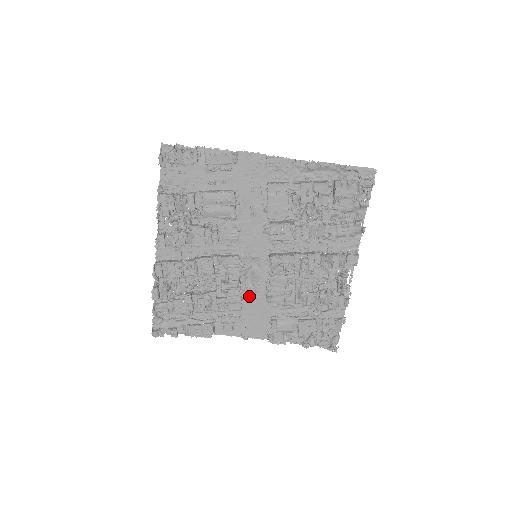
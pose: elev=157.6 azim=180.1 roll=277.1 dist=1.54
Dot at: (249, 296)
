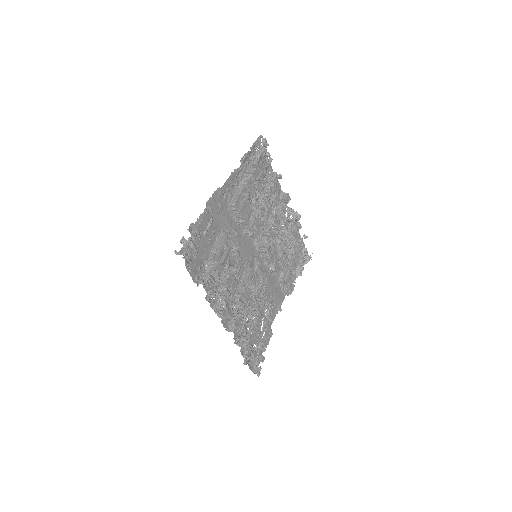
Dot at: (265, 285)
